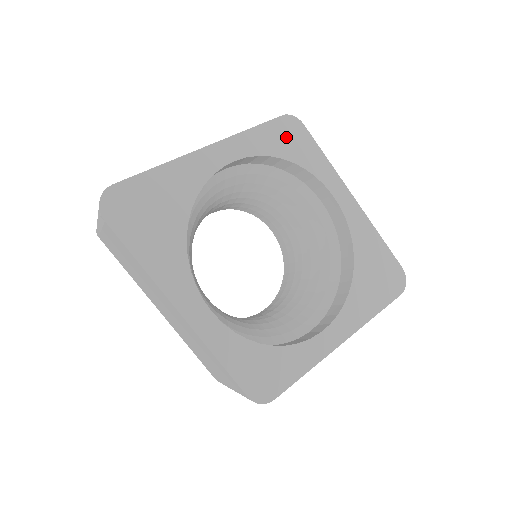
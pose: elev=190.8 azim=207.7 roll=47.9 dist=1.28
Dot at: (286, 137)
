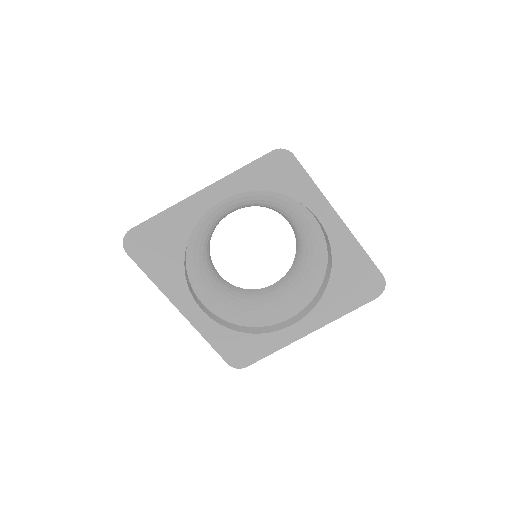
Dot at: (274, 171)
